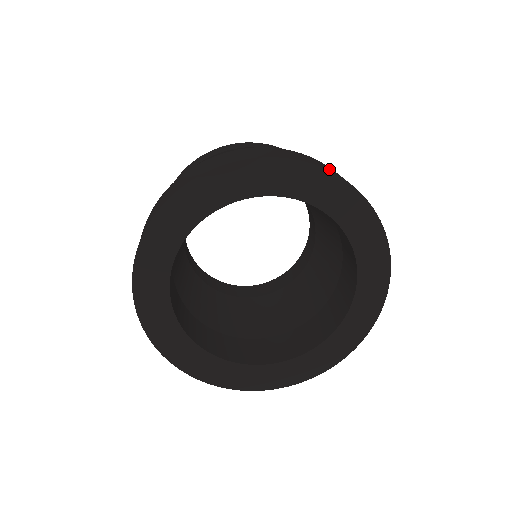
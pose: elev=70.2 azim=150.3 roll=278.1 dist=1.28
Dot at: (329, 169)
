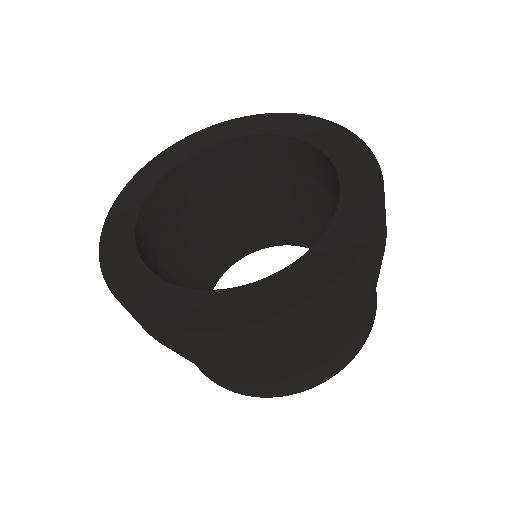
Dot at: occluded
